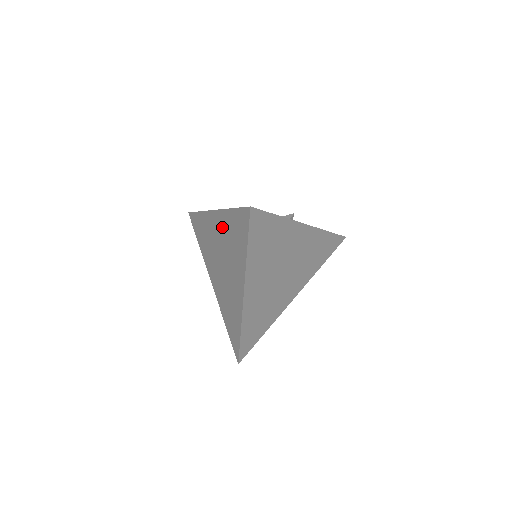
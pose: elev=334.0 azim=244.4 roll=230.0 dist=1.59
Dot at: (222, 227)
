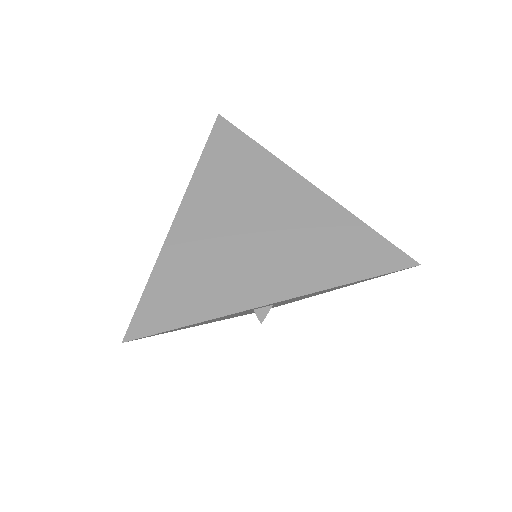
Dot at: occluded
